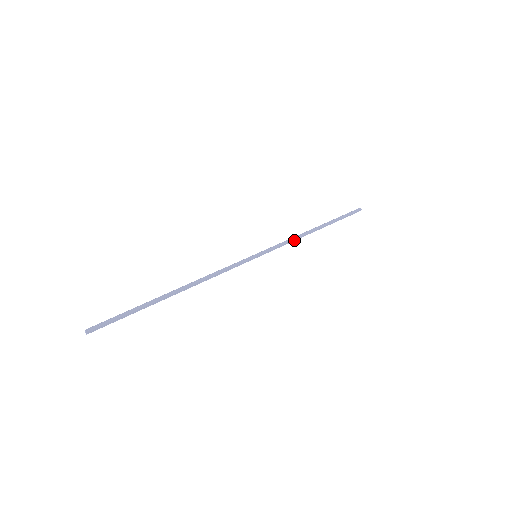
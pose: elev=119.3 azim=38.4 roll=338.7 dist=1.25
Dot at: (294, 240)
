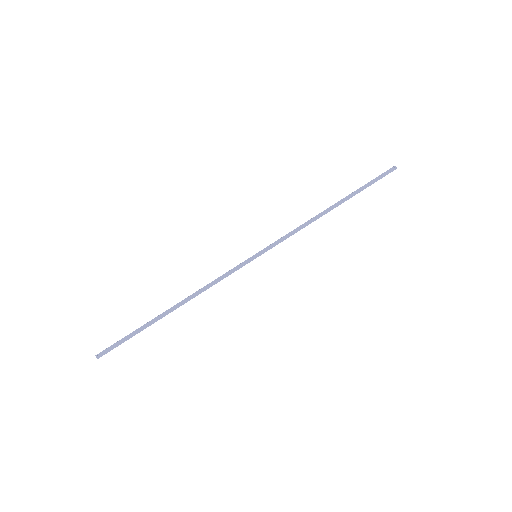
Dot at: (302, 228)
